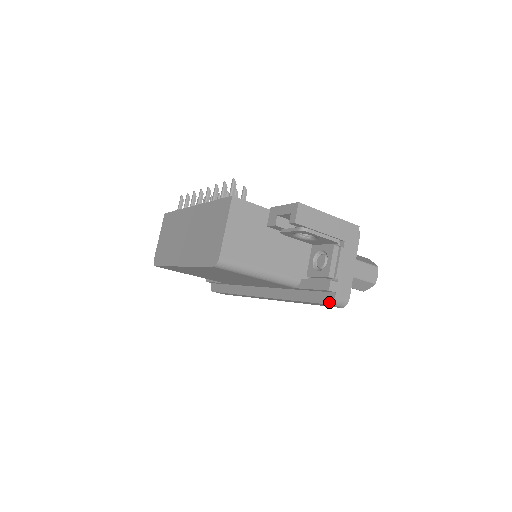
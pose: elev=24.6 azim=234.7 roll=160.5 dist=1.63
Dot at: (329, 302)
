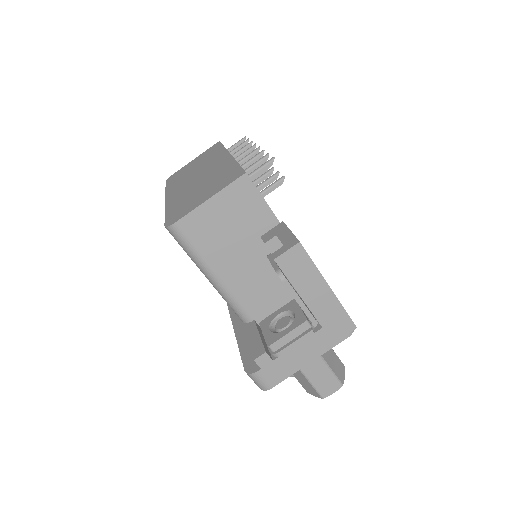
Dot at: (247, 370)
